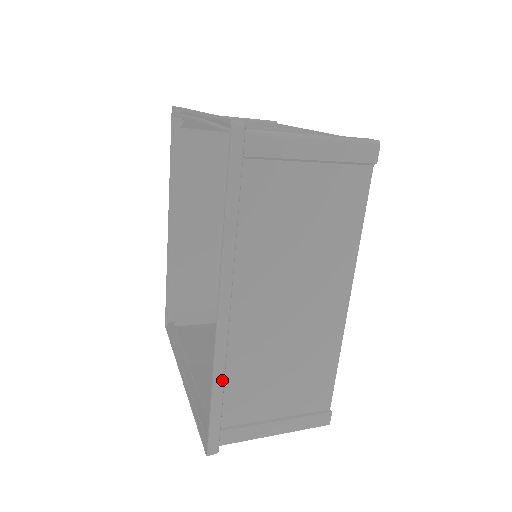
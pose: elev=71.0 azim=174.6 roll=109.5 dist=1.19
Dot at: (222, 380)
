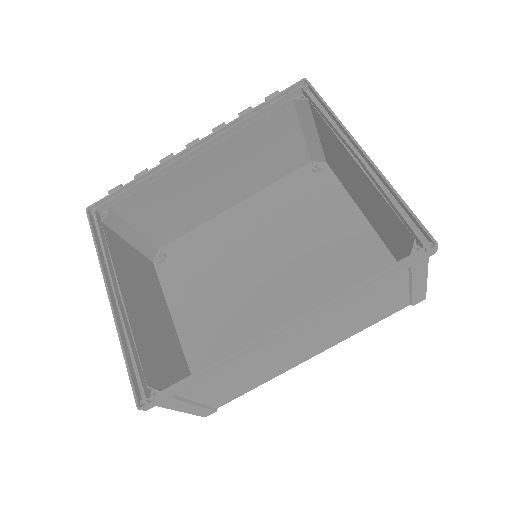
Dot at: (222, 369)
